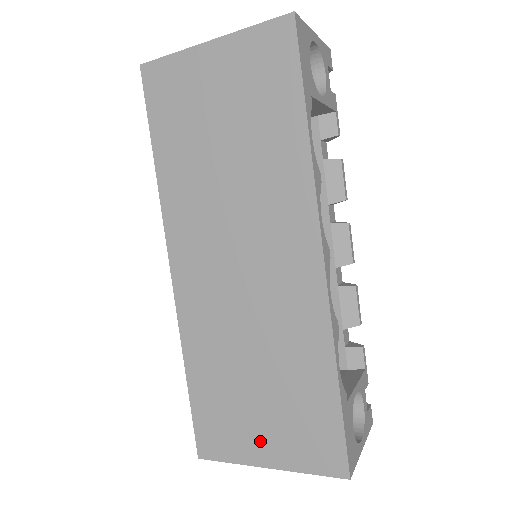
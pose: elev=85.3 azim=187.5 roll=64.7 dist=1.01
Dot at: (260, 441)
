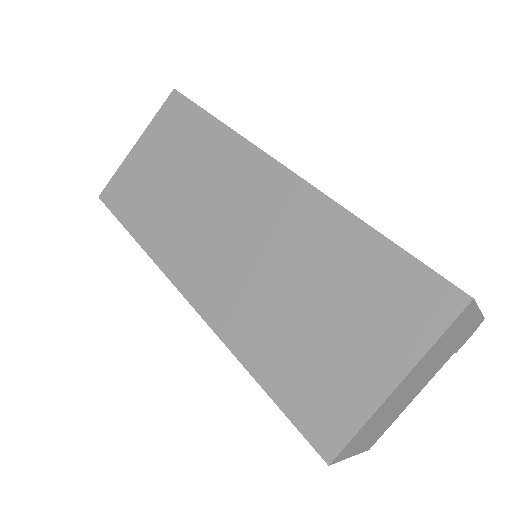
Dot at: (366, 363)
